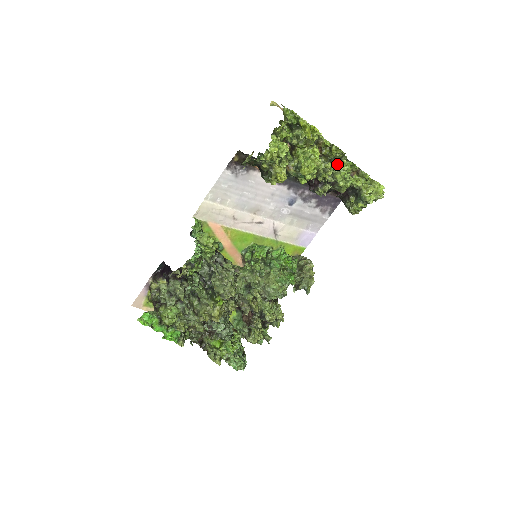
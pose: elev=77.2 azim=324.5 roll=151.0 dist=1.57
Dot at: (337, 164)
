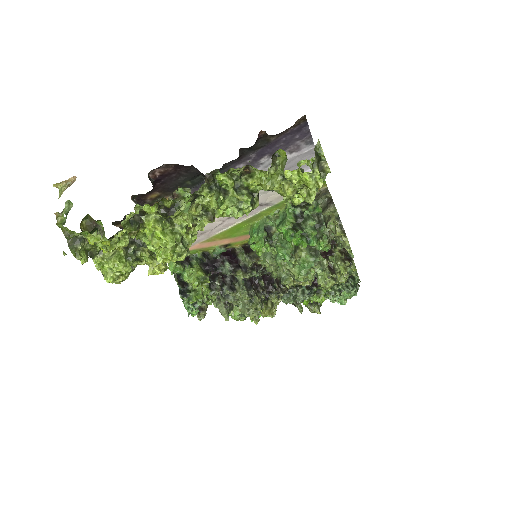
Dot at: (200, 203)
